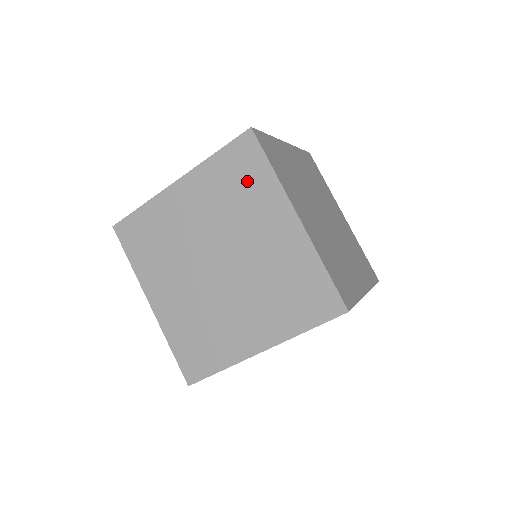
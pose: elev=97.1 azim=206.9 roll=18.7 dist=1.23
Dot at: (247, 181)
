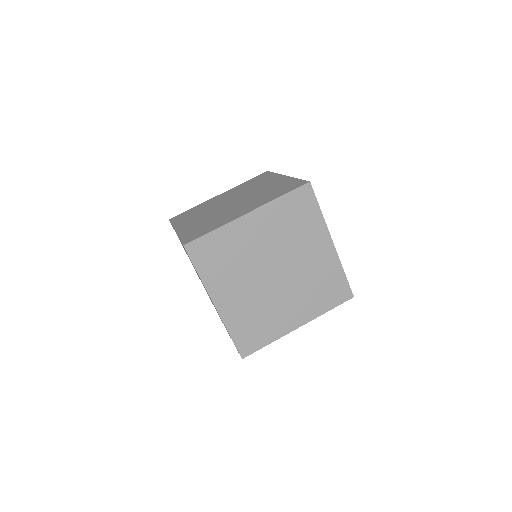
Dot at: occluded
